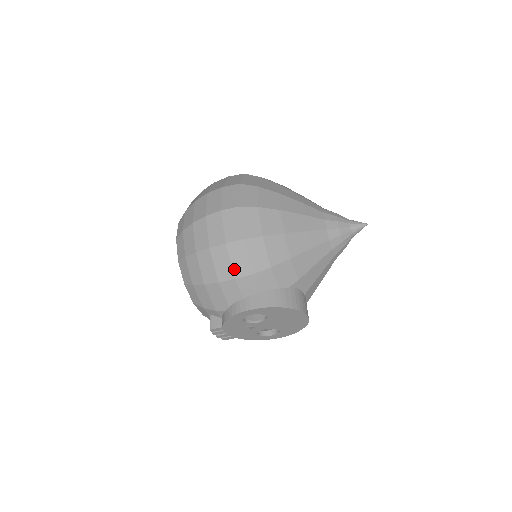
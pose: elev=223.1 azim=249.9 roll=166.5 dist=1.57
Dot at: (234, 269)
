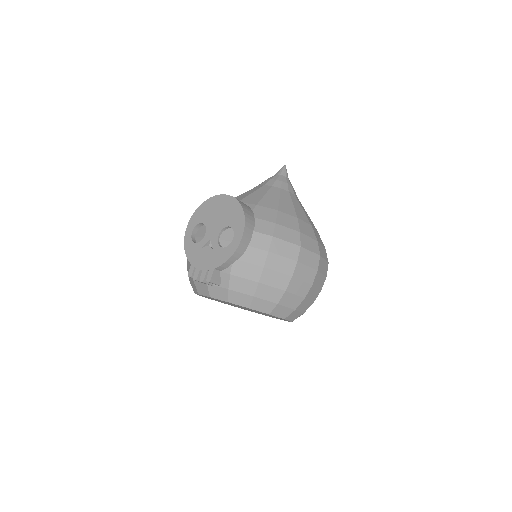
Dot at: occluded
